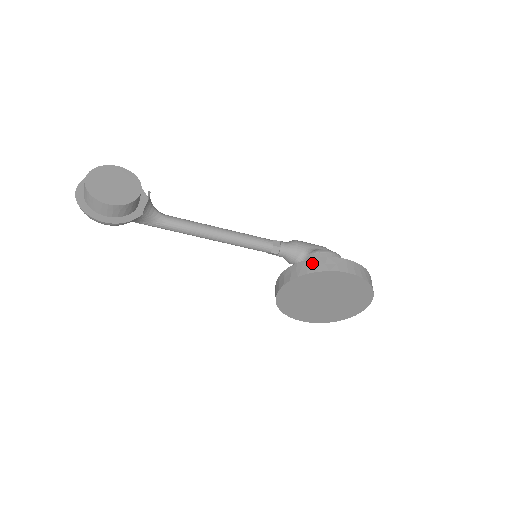
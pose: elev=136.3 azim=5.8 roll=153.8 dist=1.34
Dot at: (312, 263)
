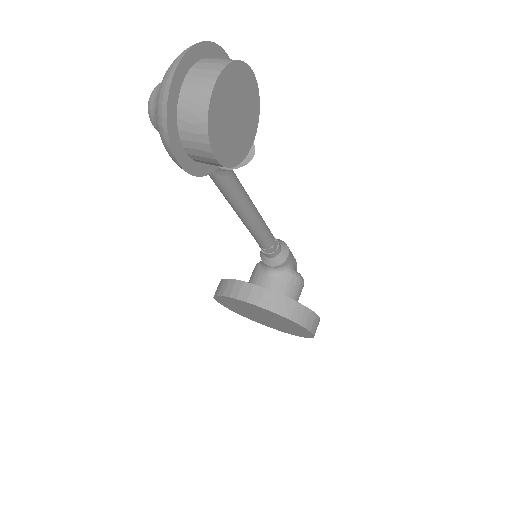
Dot at: (299, 310)
